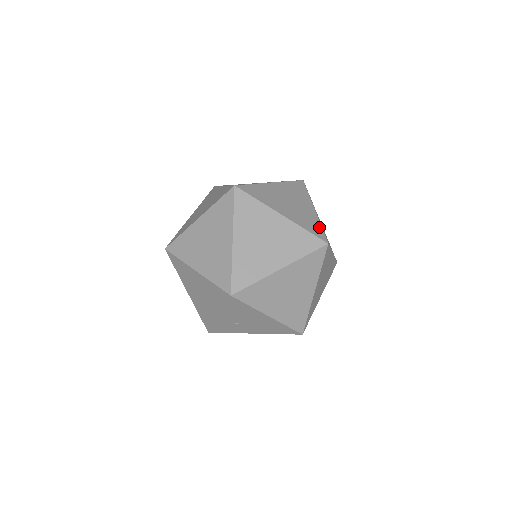
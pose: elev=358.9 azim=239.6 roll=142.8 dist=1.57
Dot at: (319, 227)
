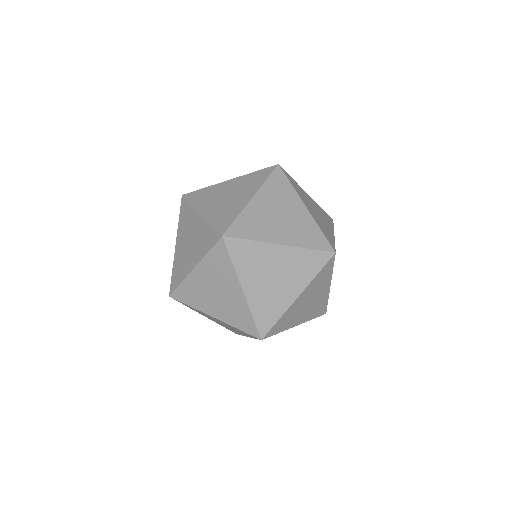
Dot at: (319, 233)
